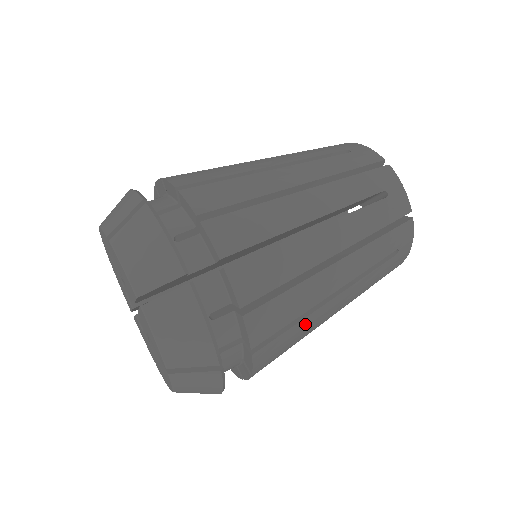
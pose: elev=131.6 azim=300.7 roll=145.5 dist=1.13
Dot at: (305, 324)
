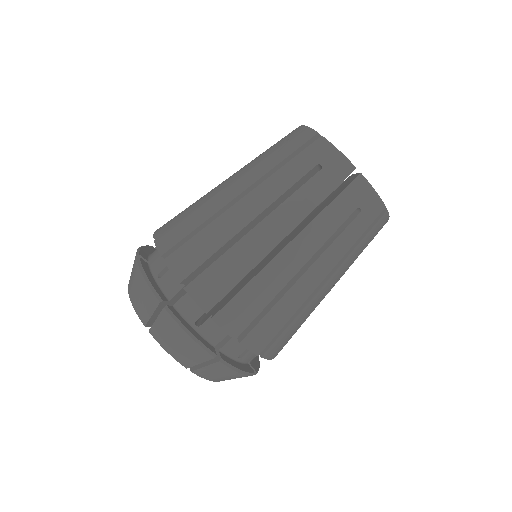
Dot at: occluded
